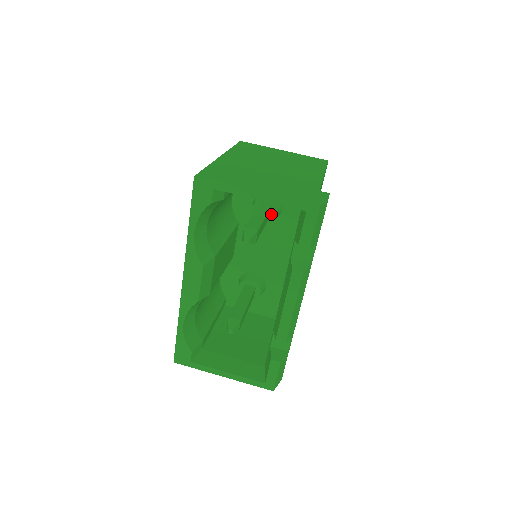
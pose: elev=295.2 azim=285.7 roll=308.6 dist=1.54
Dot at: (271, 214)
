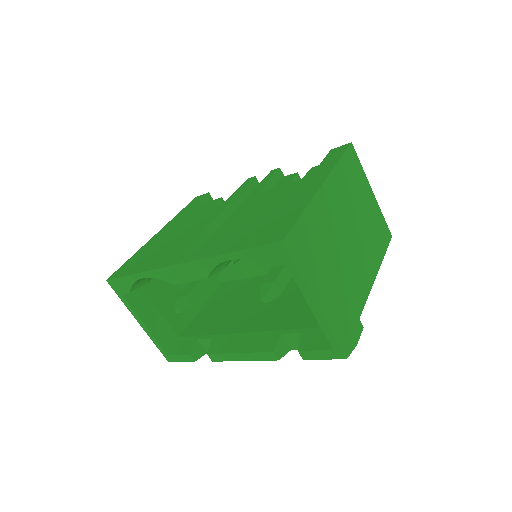
Dot at: occluded
